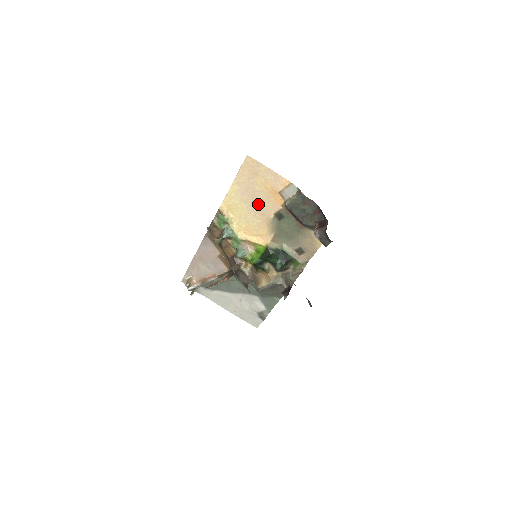
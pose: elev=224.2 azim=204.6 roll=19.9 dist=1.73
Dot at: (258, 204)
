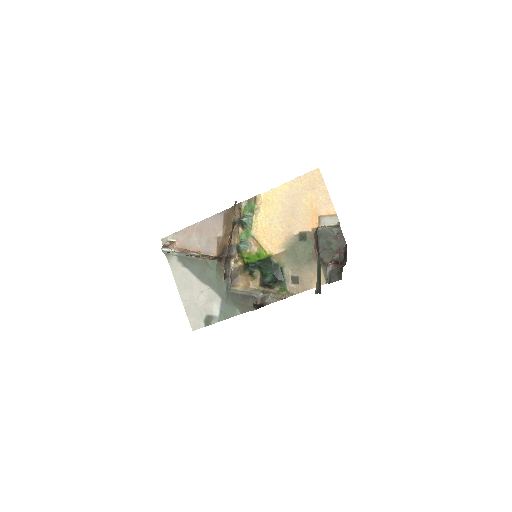
Dot at: (293, 215)
